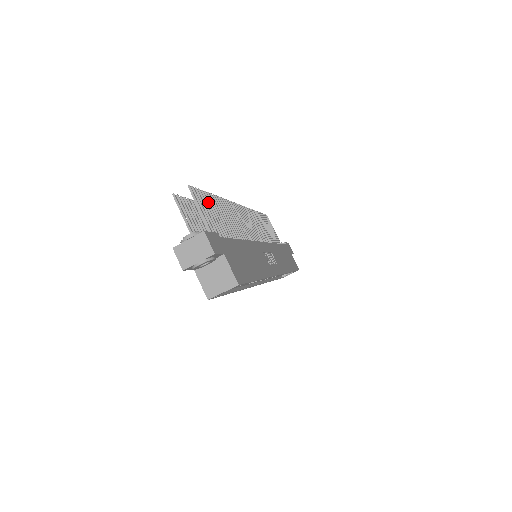
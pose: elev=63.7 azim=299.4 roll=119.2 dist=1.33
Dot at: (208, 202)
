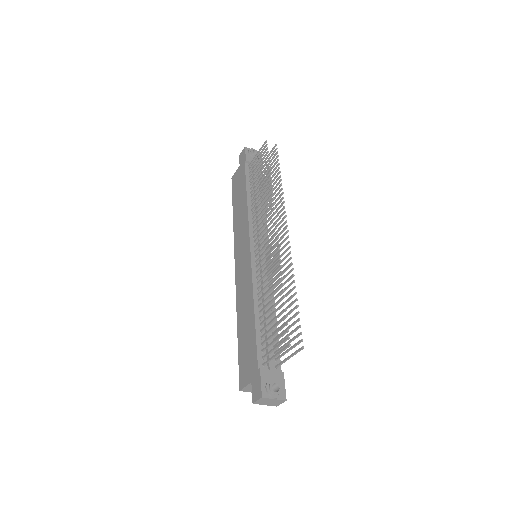
Dot at: occluded
